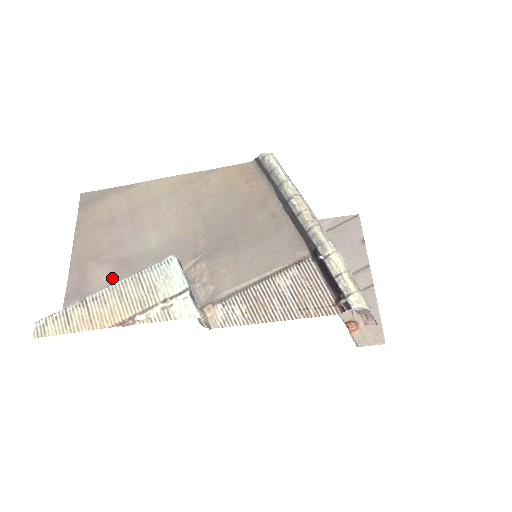
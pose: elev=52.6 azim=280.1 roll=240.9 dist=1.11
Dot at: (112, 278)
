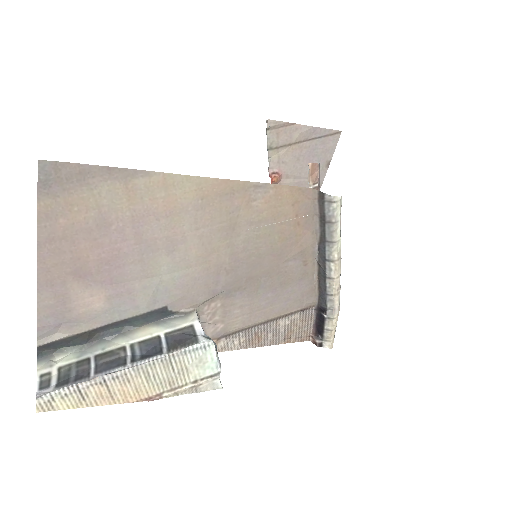
Dot at: (107, 308)
